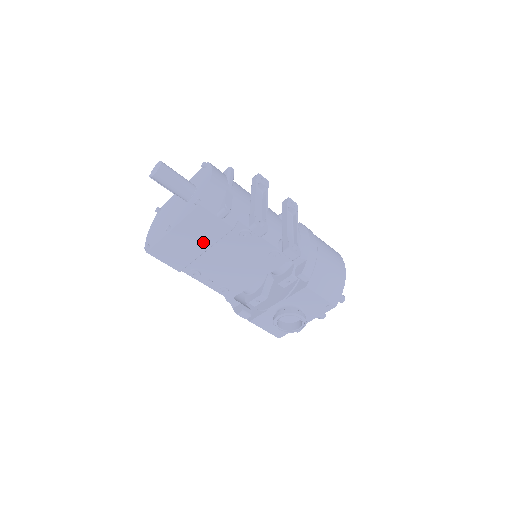
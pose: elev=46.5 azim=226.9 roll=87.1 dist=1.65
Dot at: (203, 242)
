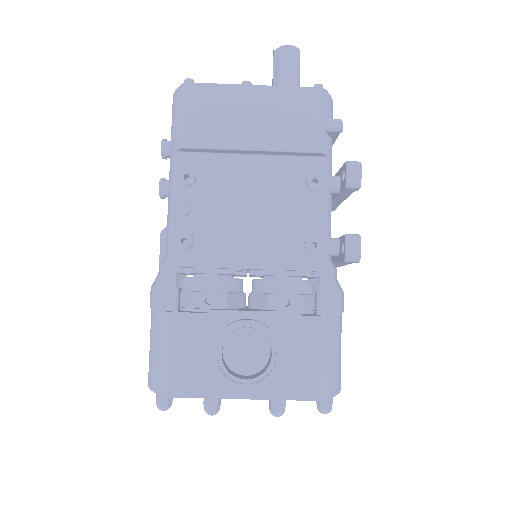
Dot at: (266, 135)
